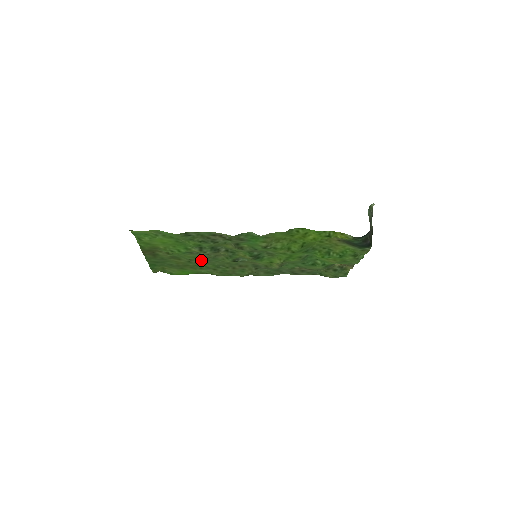
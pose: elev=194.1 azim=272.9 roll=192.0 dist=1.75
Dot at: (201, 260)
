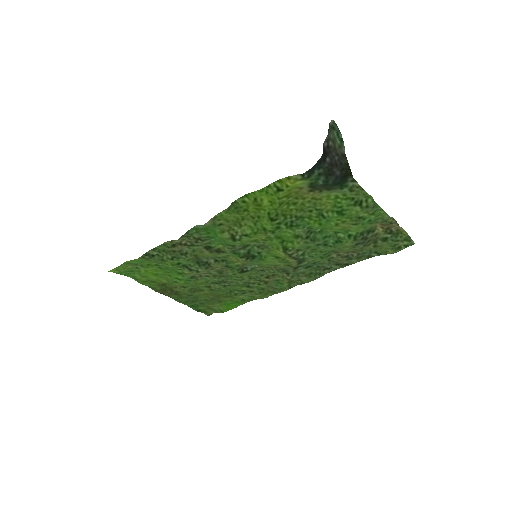
Dot at: (218, 283)
